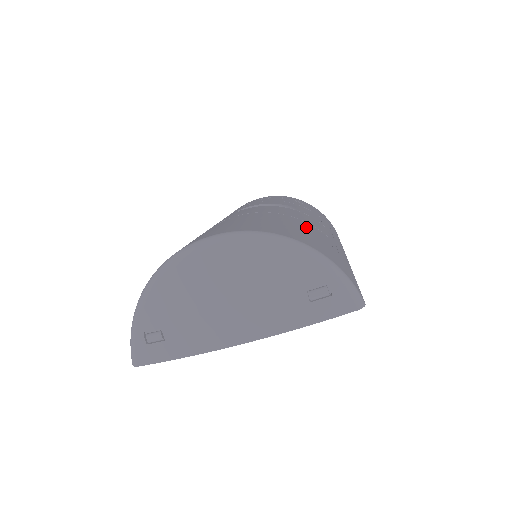
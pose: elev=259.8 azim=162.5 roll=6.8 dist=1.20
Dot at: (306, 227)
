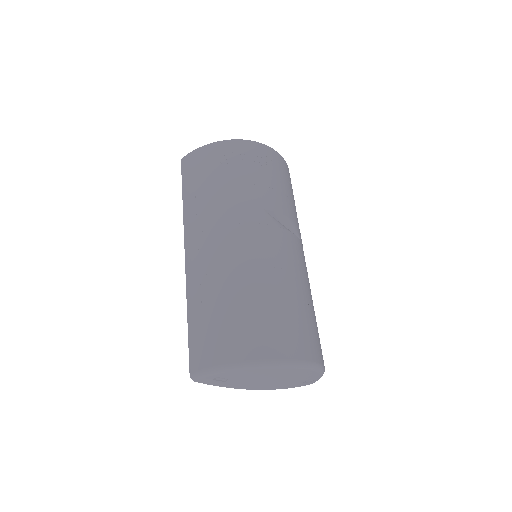
Dot at: occluded
